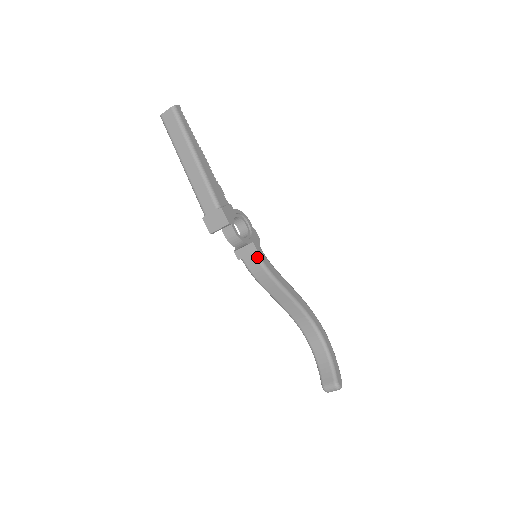
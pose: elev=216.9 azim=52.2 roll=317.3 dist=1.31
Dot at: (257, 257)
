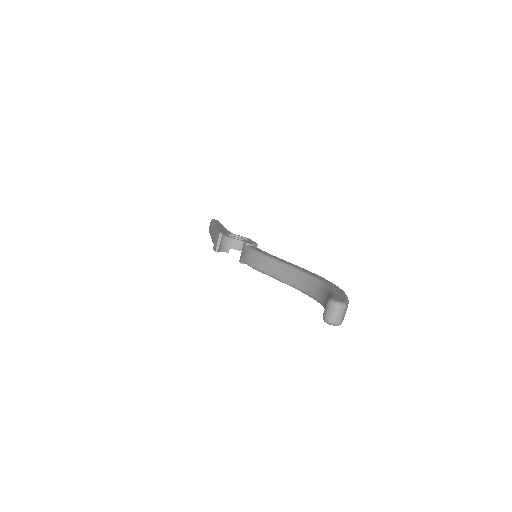
Dot at: (247, 248)
